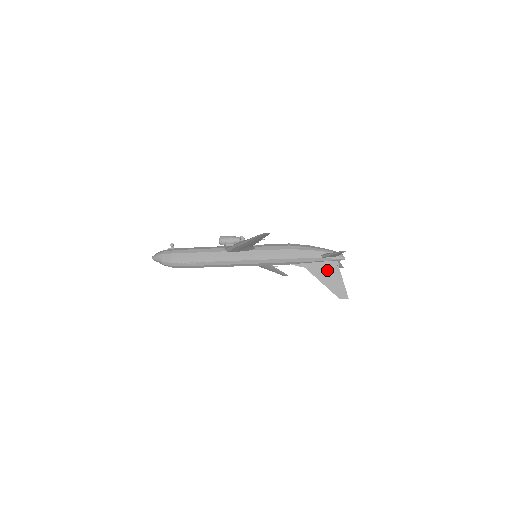
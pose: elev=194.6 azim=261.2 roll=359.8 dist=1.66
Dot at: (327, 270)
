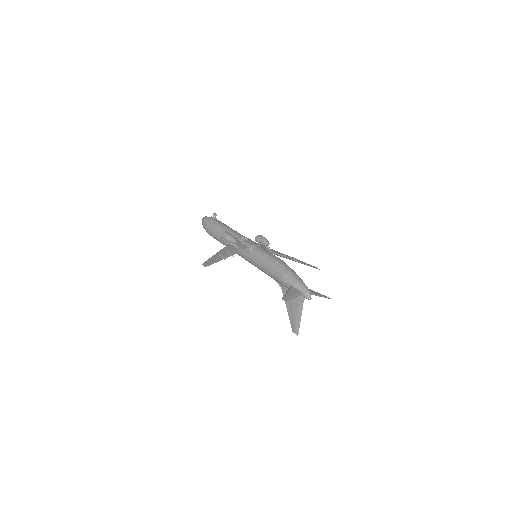
Dot at: (294, 301)
